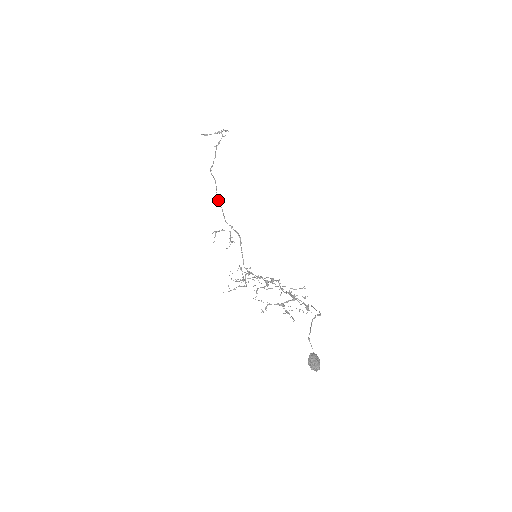
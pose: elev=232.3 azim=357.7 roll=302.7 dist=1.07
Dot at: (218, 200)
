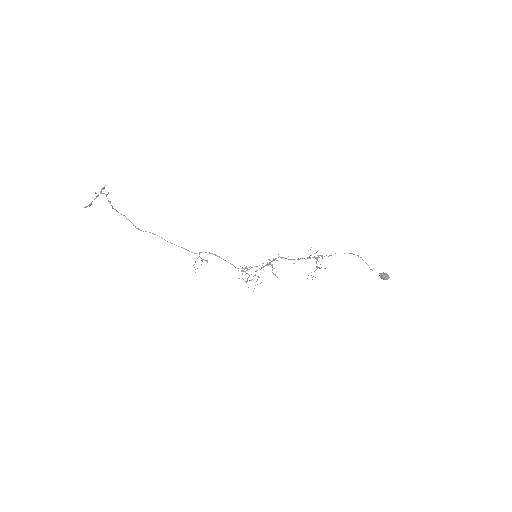
Dot at: occluded
